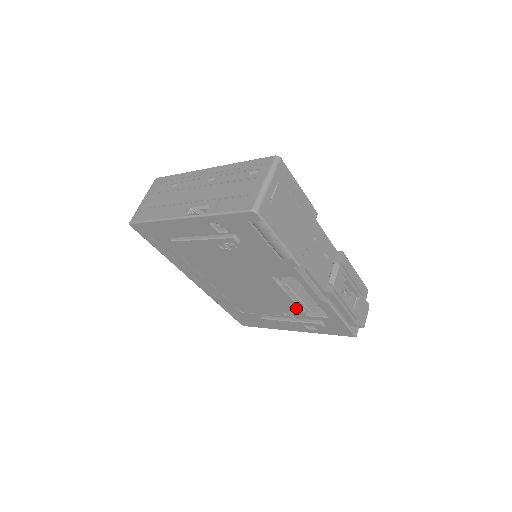
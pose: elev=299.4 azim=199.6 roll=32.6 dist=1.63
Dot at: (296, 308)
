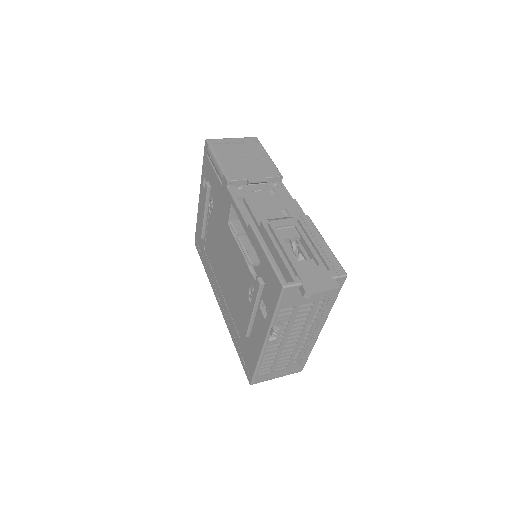
Dot at: (248, 271)
